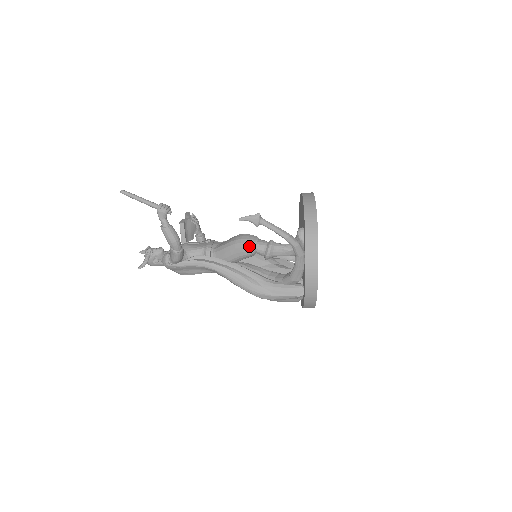
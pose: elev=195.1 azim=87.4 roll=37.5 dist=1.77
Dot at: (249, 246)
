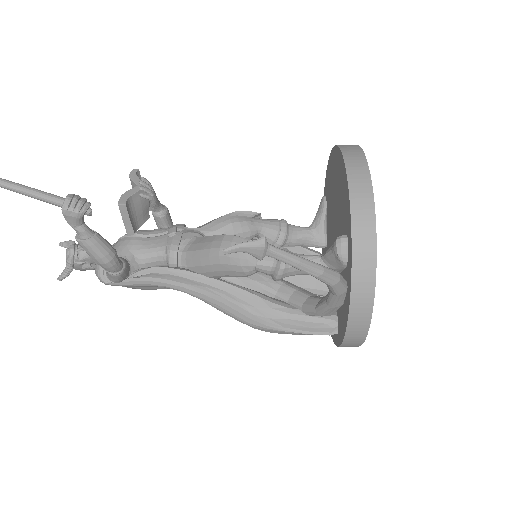
Dot at: (244, 265)
